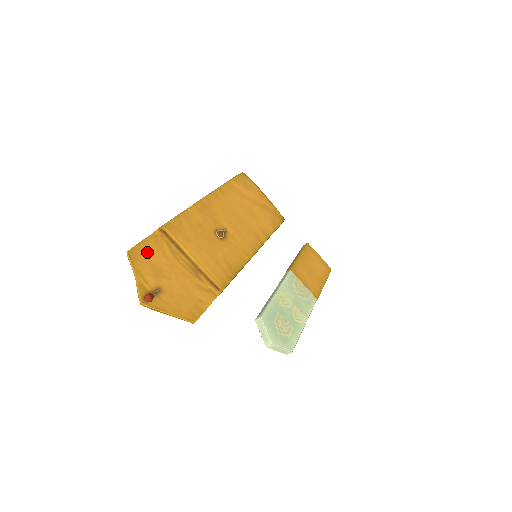
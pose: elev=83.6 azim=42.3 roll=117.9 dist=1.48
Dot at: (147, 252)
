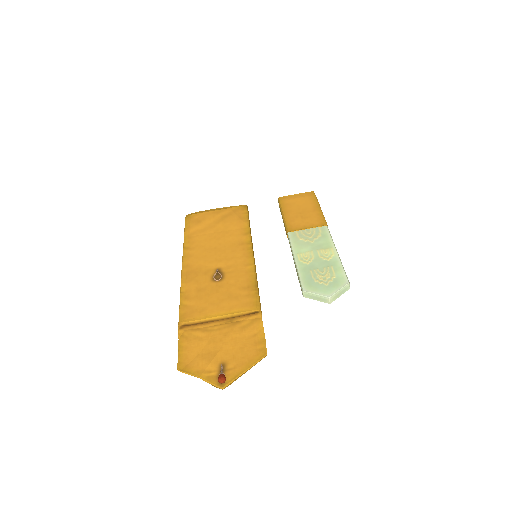
Dot at: (189, 353)
